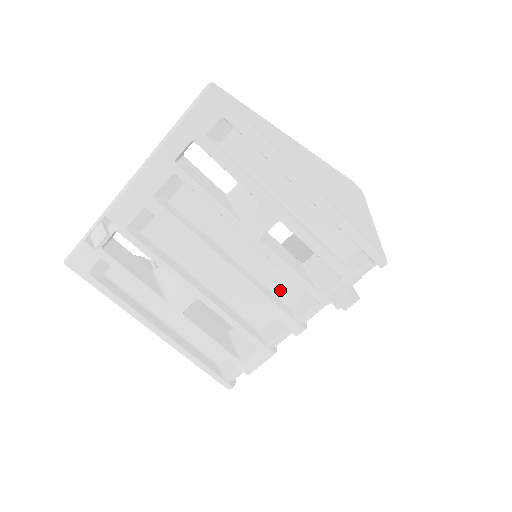
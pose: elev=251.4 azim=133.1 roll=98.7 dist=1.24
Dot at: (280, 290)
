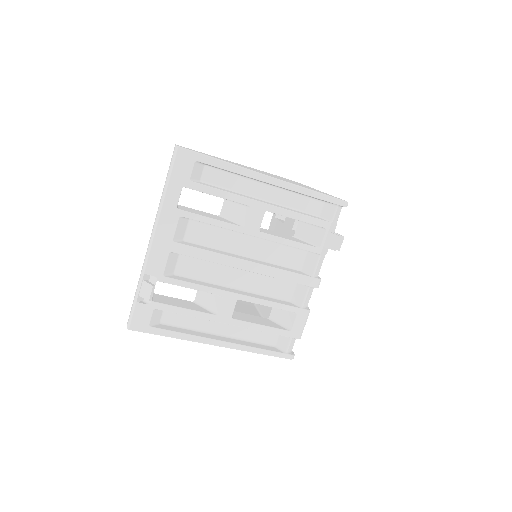
Dot at: (289, 262)
